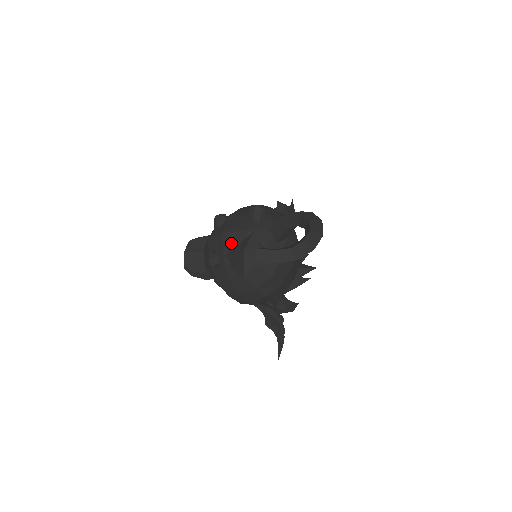
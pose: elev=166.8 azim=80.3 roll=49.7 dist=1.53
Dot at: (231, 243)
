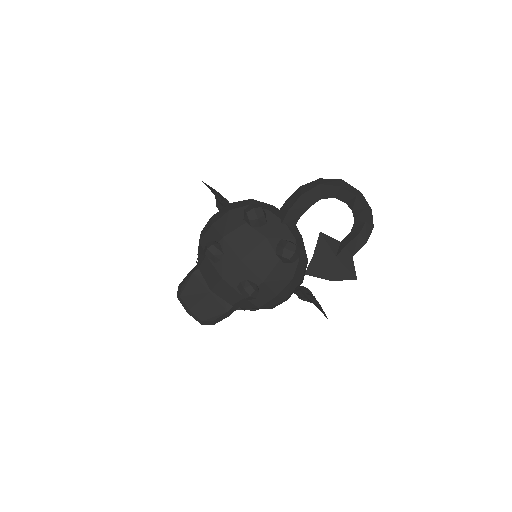
Dot at: (260, 262)
